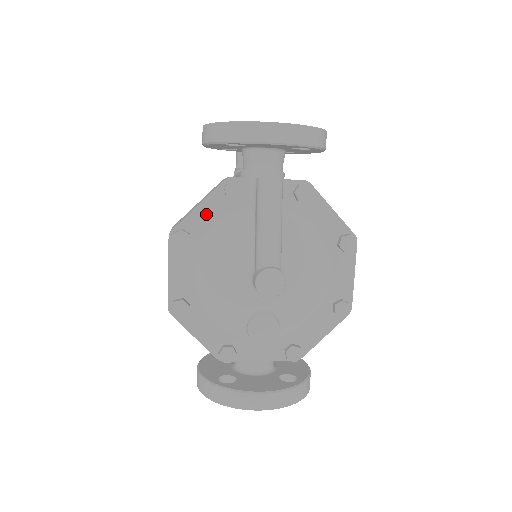
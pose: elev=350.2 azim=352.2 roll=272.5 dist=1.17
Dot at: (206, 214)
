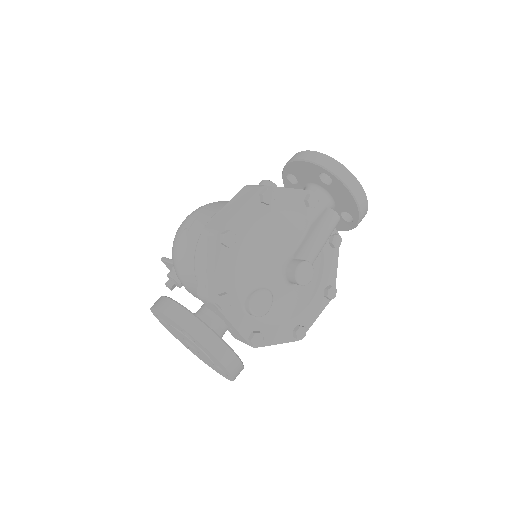
Dot at: (288, 198)
